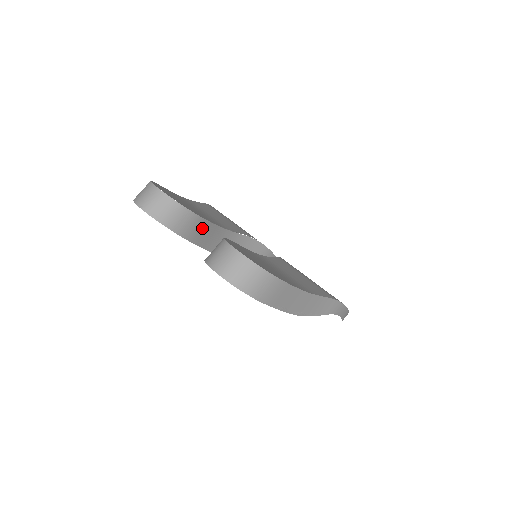
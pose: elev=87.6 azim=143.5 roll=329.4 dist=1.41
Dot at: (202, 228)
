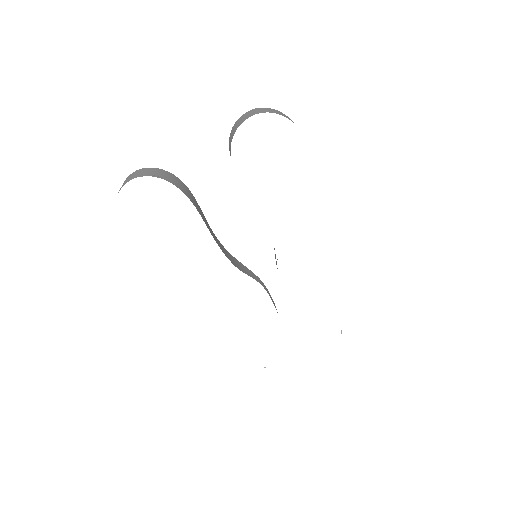
Dot at: (197, 205)
